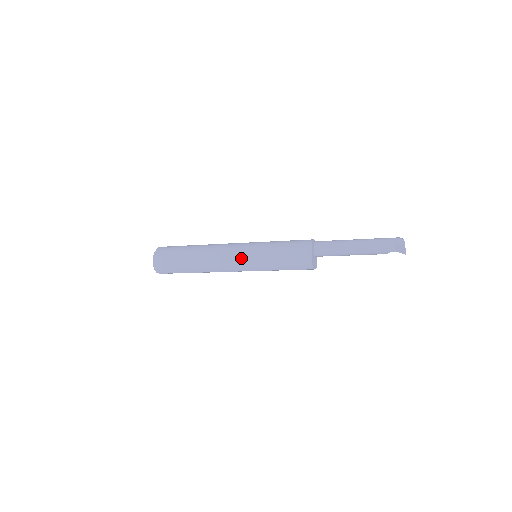
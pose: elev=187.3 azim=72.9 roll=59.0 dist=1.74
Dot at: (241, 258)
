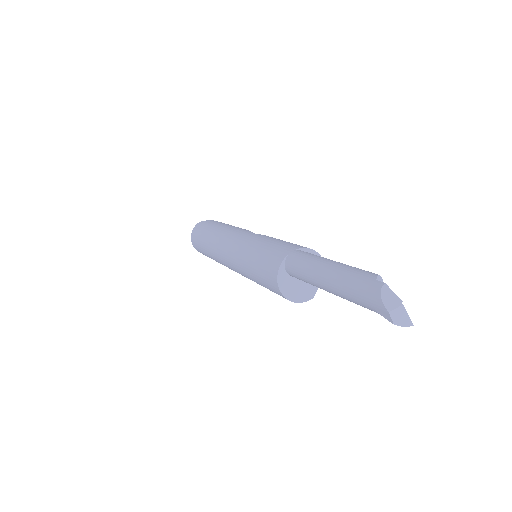
Dot at: occluded
